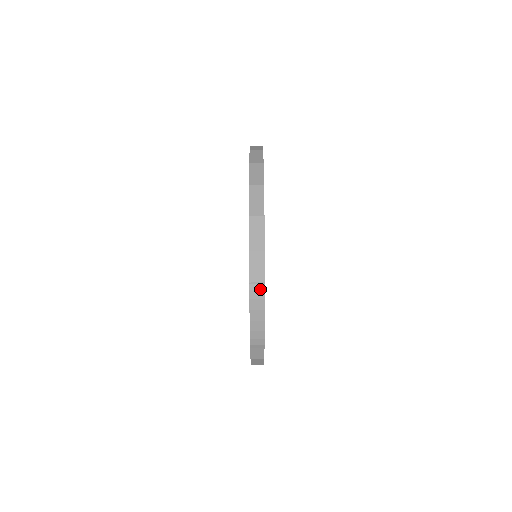
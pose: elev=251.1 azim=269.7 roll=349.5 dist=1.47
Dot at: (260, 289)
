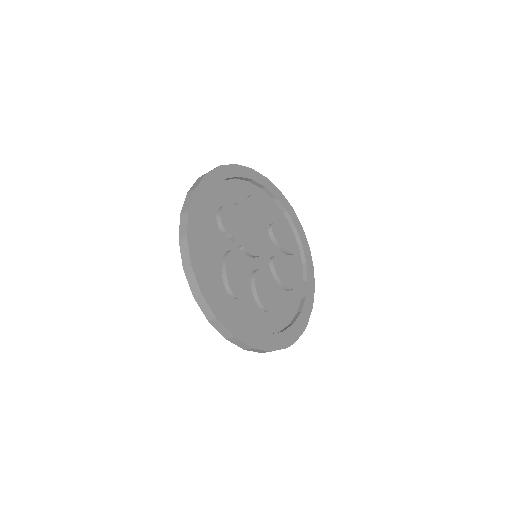
Dot at: occluded
